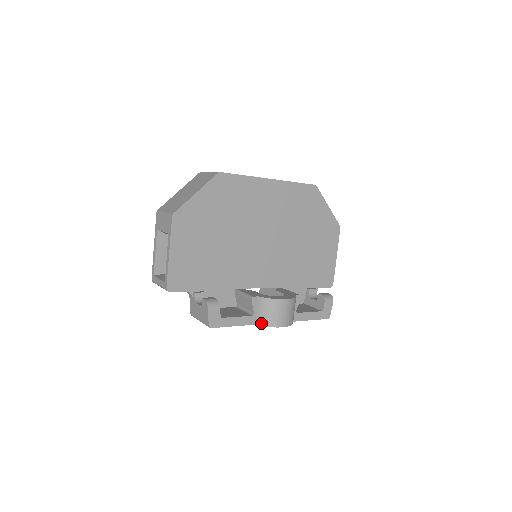
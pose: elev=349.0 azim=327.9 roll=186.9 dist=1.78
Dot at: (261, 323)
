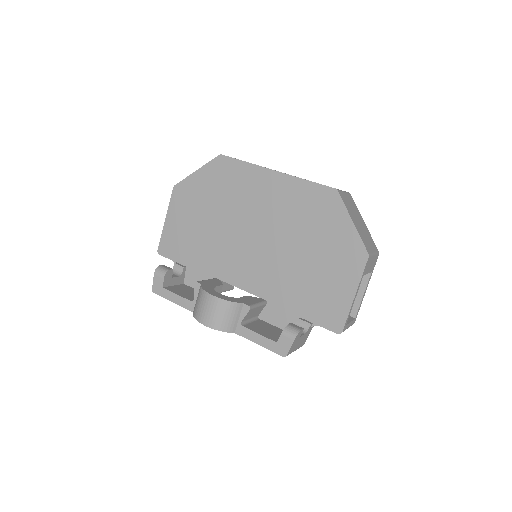
Dot at: (194, 312)
